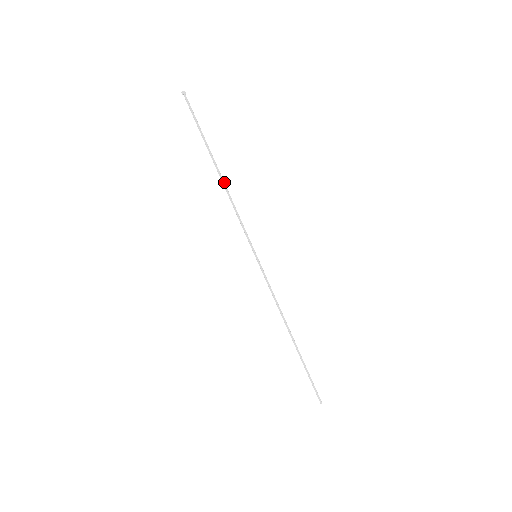
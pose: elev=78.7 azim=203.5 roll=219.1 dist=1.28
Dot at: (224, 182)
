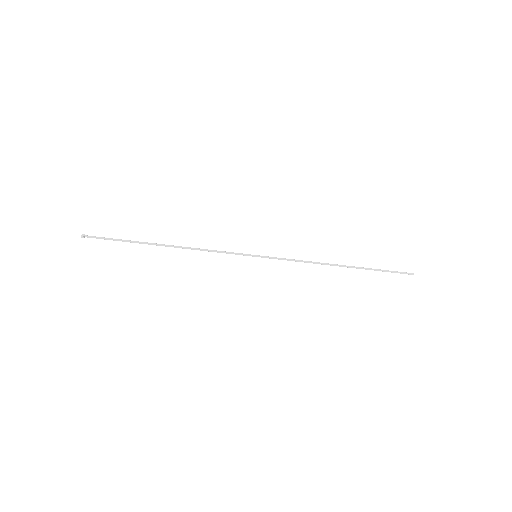
Dot at: (178, 247)
